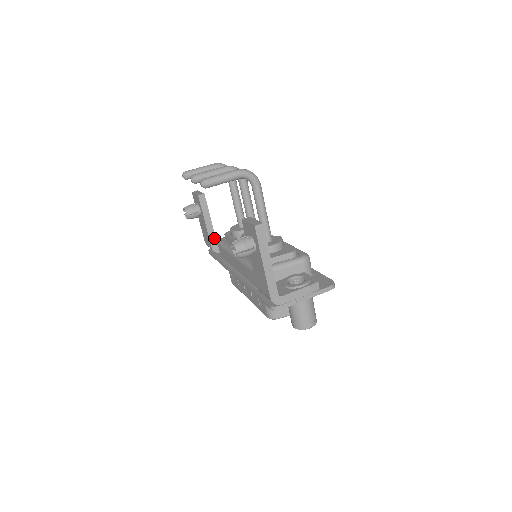
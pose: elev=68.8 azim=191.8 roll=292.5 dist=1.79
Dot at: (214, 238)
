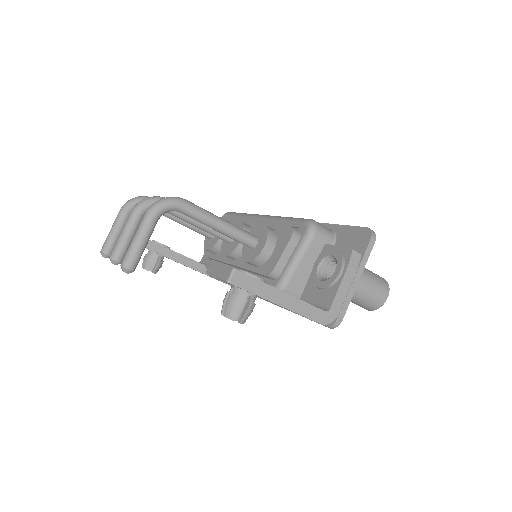
Dot at: (199, 265)
